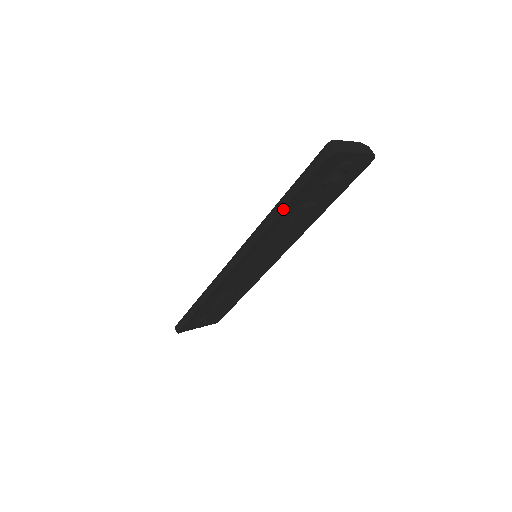
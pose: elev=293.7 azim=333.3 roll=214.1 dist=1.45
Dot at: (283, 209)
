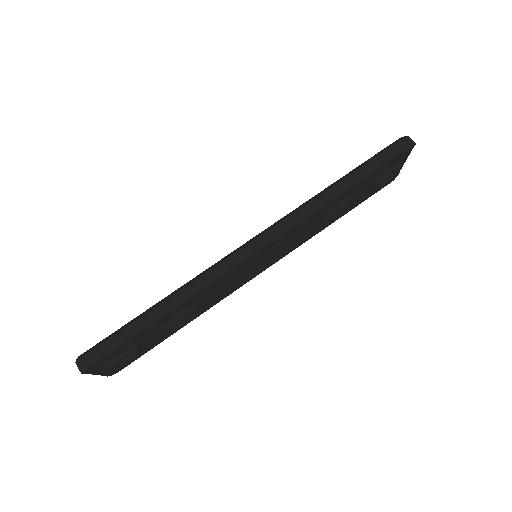
Dot at: (351, 187)
